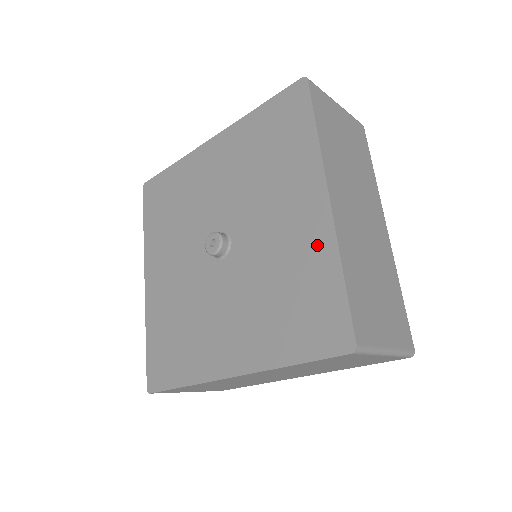
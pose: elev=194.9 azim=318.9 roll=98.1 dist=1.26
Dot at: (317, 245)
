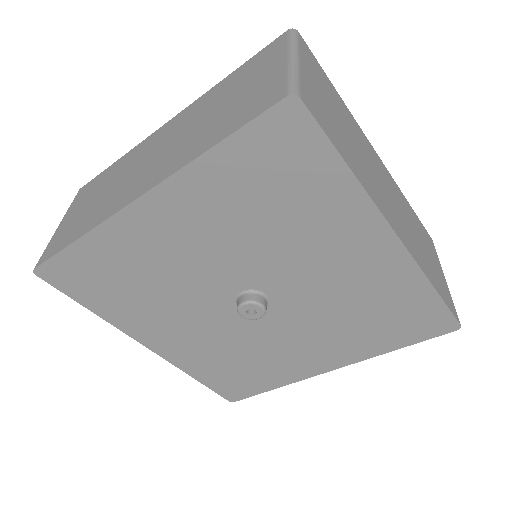
Dot at: (395, 277)
